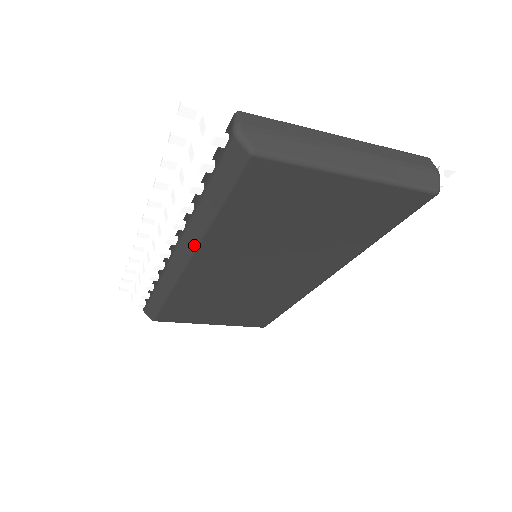
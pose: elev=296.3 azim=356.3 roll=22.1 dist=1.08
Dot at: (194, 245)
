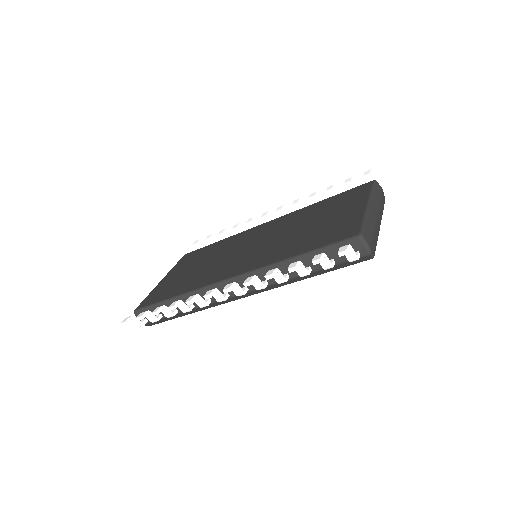
Dot at: (270, 289)
